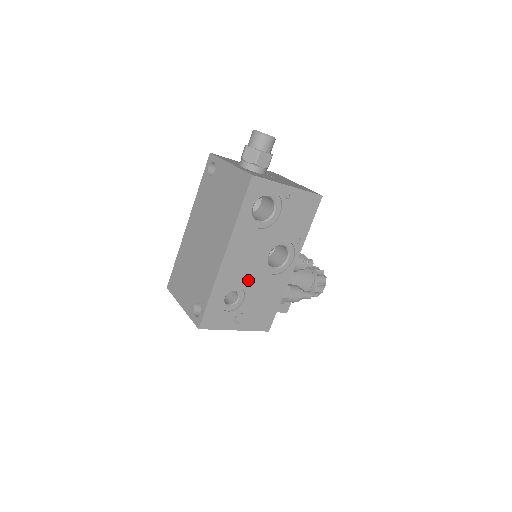
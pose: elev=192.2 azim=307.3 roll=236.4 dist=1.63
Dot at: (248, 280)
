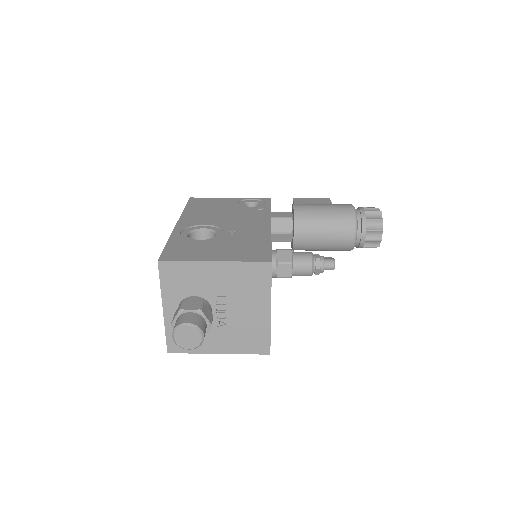
Dot at: occluded
